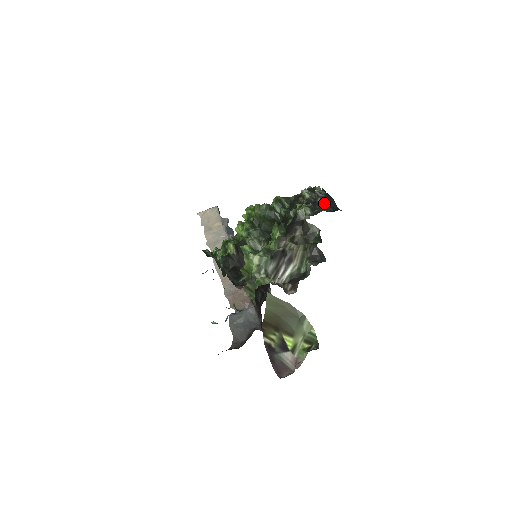
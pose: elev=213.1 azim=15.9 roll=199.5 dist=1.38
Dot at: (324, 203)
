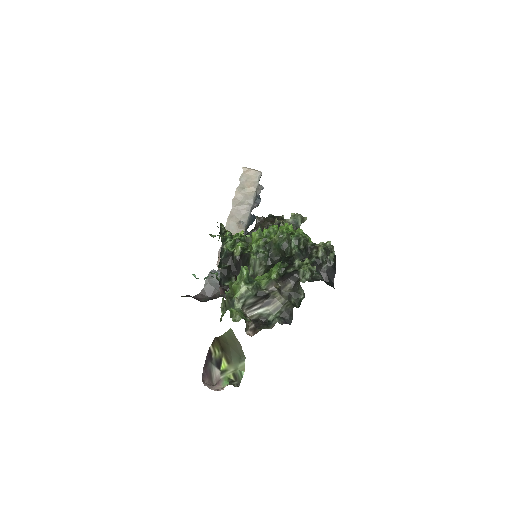
Dot at: (326, 272)
